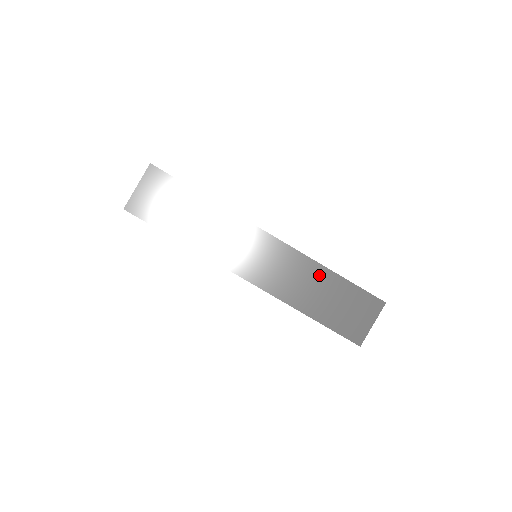
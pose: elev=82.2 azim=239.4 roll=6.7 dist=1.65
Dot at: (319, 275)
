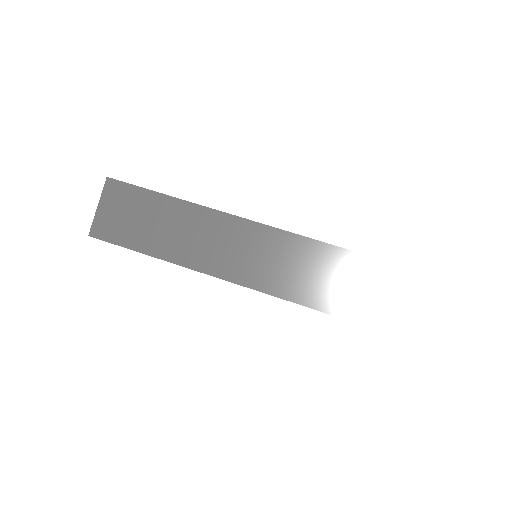
Dot at: occluded
